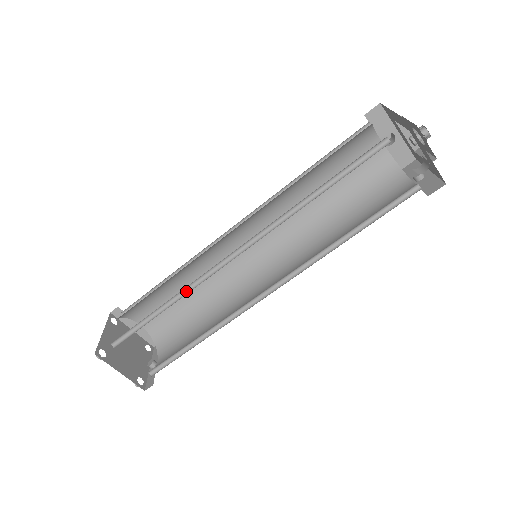
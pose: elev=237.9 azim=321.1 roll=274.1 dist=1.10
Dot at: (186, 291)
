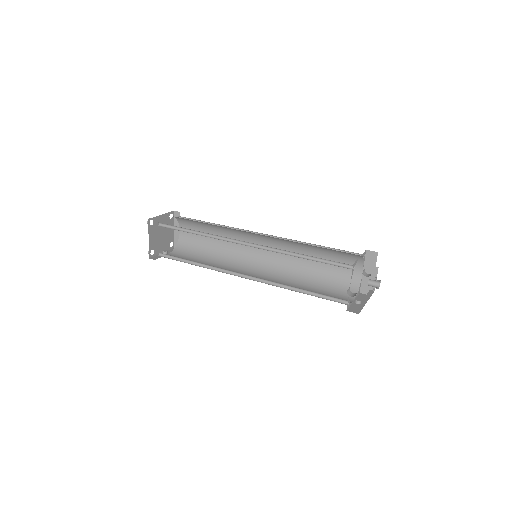
Dot at: (211, 236)
